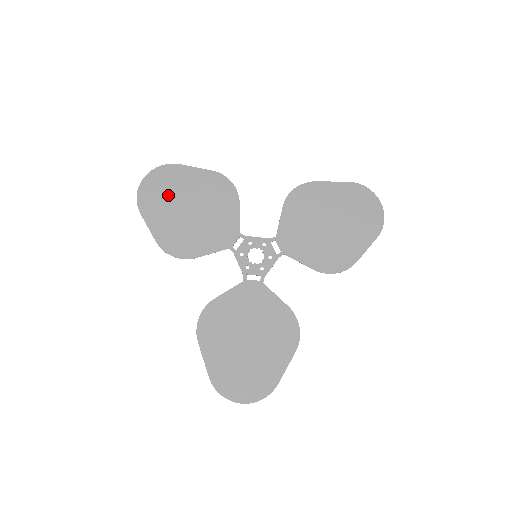
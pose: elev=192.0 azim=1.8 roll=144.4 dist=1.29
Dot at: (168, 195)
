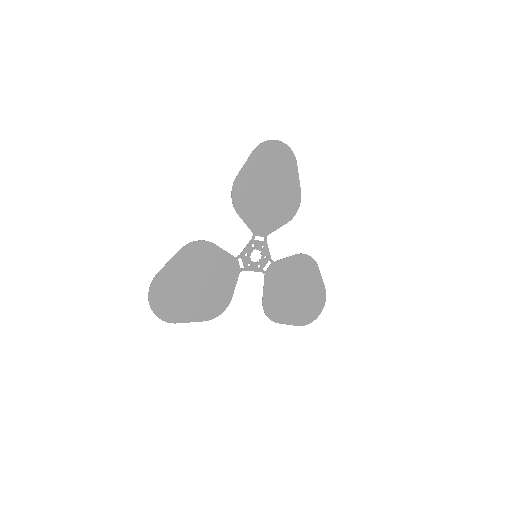
Dot at: (176, 296)
